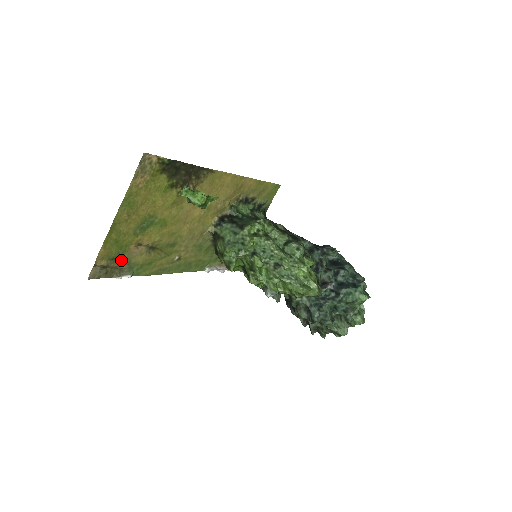
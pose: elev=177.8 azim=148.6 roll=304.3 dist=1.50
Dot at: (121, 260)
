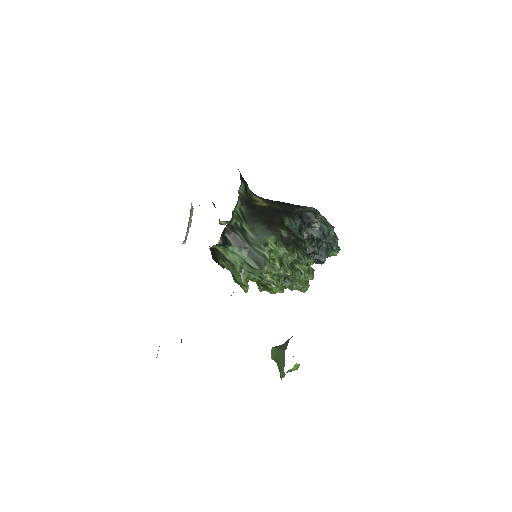
Dot at: occluded
